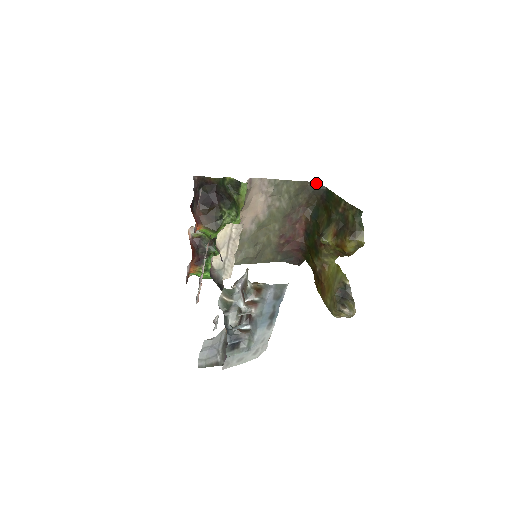
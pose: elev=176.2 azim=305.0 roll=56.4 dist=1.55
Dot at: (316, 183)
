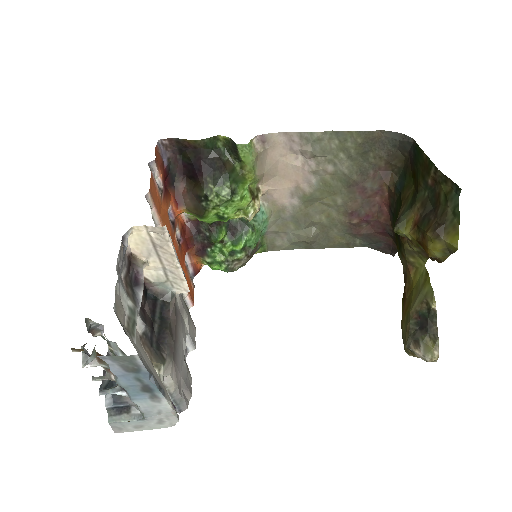
Dot at: (397, 132)
